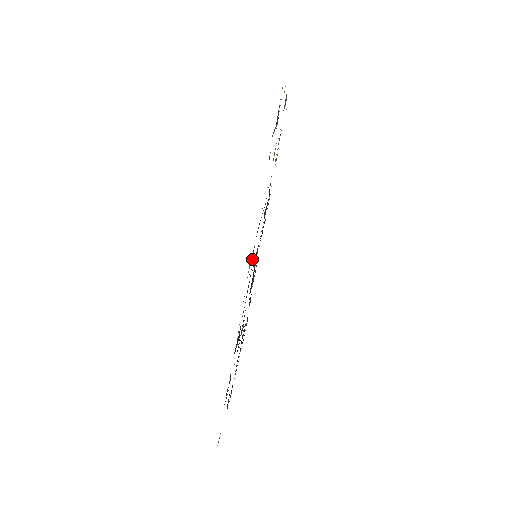
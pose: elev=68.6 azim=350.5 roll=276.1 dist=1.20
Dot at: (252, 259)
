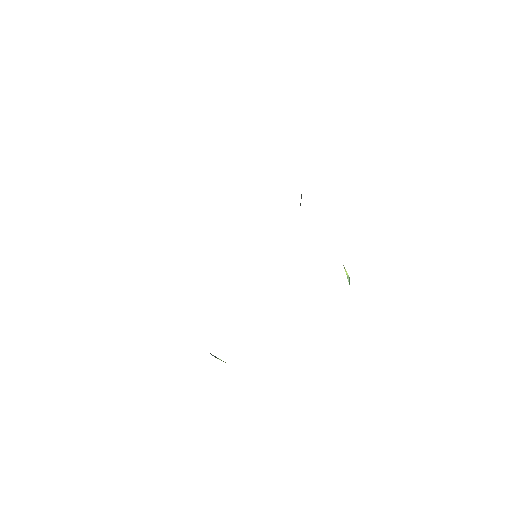
Dot at: occluded
